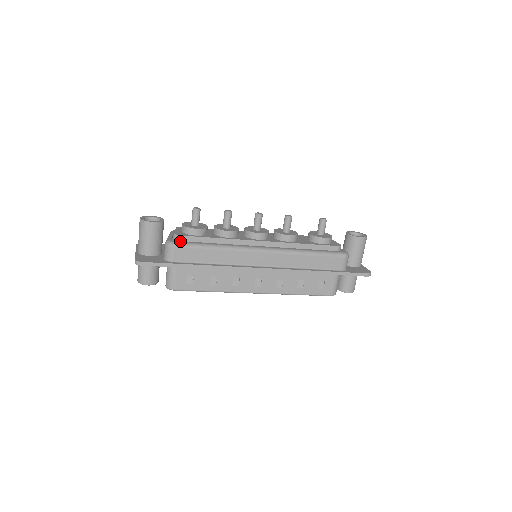
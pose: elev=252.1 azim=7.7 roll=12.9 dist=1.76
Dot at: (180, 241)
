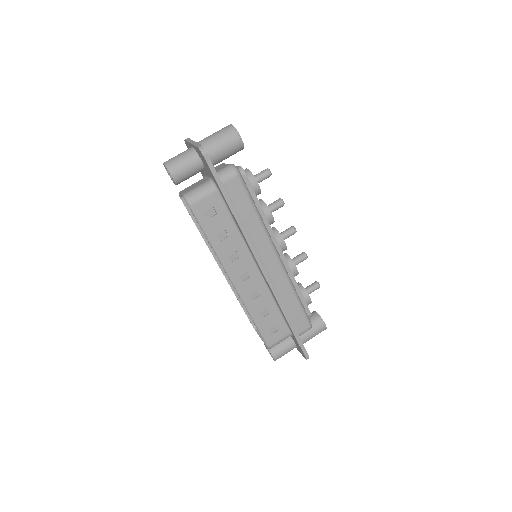
Dot at: (242, 177)
